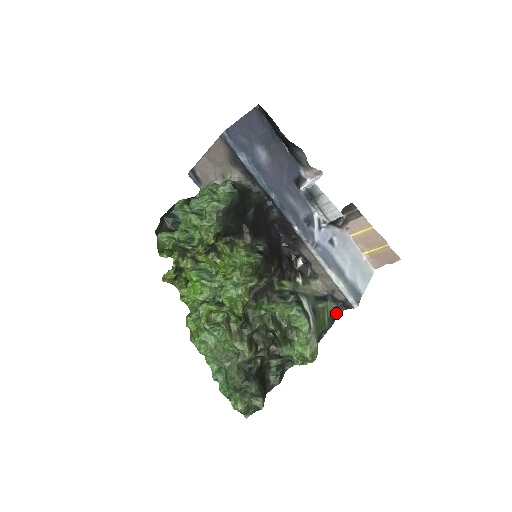
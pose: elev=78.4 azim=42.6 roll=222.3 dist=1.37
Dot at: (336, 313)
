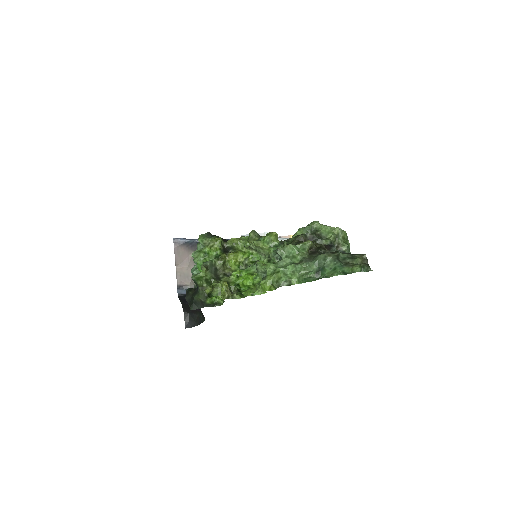
Dot at: occluded
